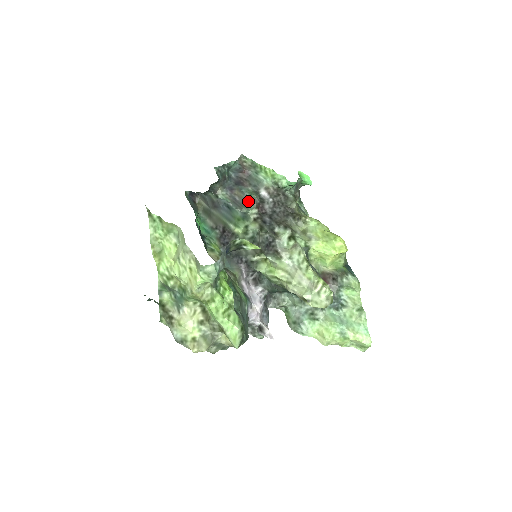
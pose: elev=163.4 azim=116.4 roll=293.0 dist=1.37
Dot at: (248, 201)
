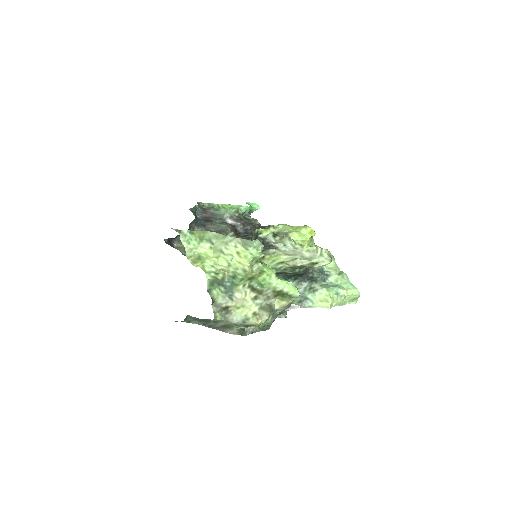
Dot at: (222, 229)
